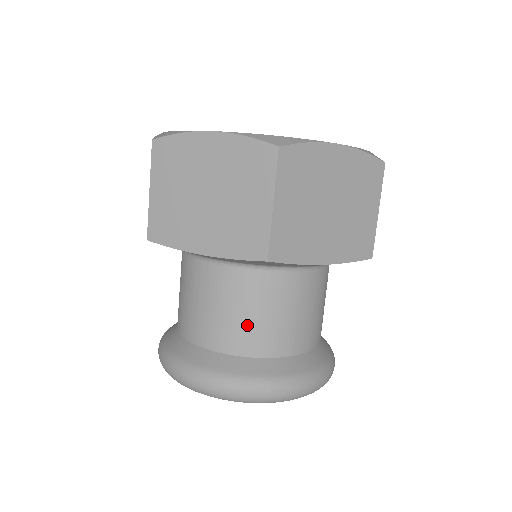
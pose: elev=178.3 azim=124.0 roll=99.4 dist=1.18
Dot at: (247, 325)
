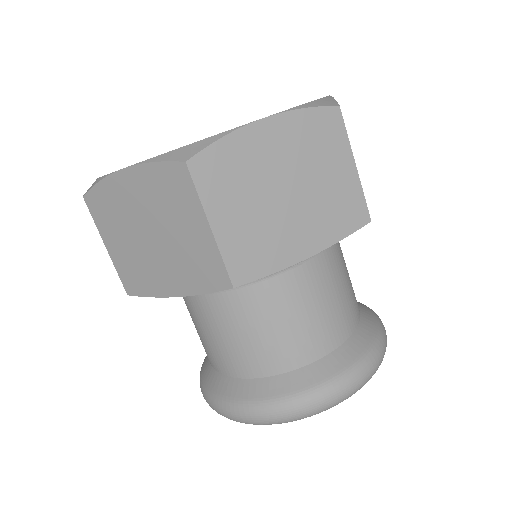
Dot at: (340, 306)
